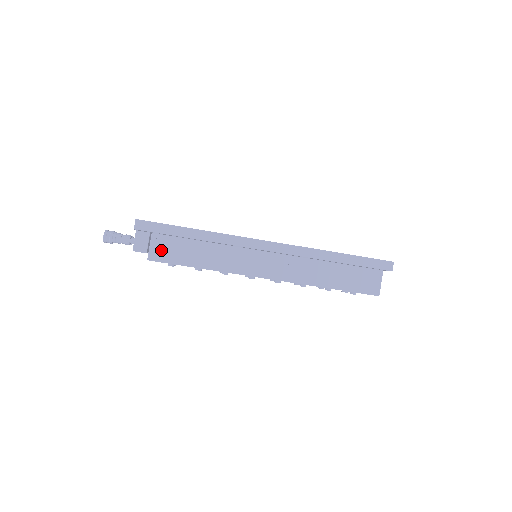
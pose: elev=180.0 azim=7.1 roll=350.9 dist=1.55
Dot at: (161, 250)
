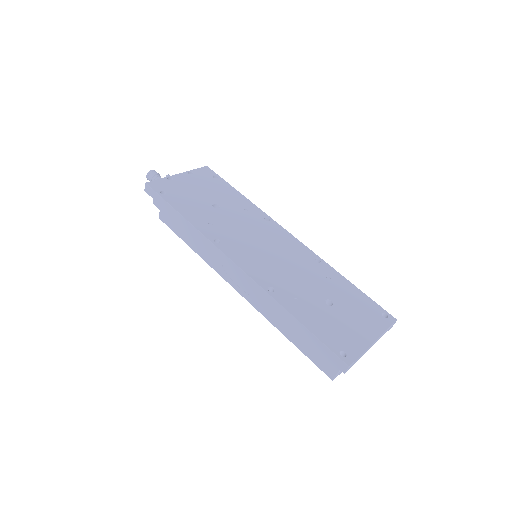
Dot at: (167, 215)
